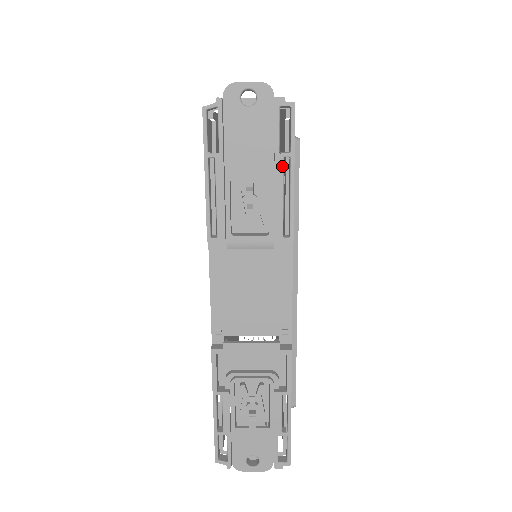
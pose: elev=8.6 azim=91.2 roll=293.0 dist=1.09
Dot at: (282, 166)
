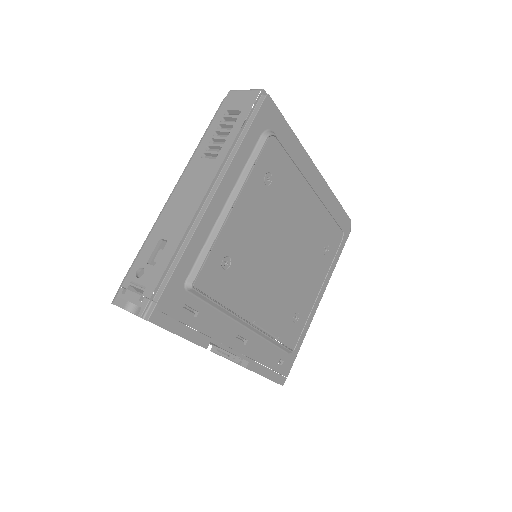
Dot at: occluded
